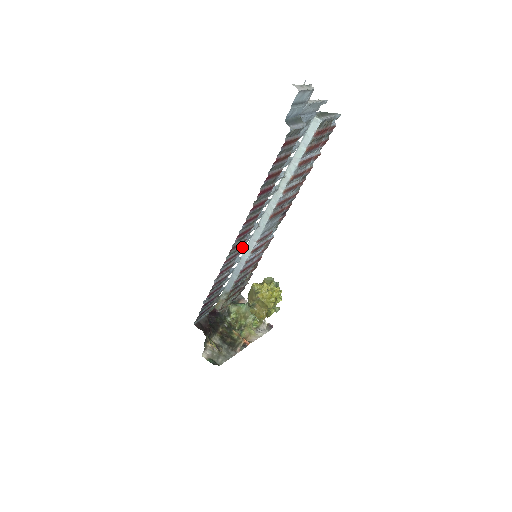
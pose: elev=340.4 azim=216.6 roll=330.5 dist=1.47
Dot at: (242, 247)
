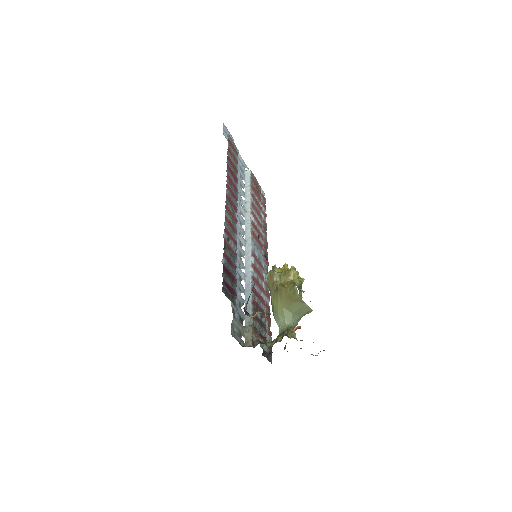
Dot at: (240, 258)
